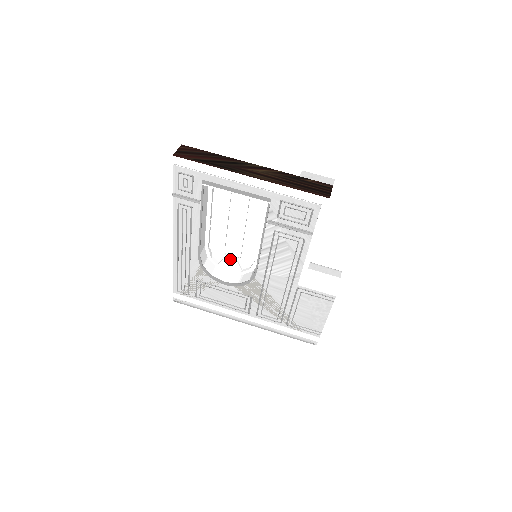
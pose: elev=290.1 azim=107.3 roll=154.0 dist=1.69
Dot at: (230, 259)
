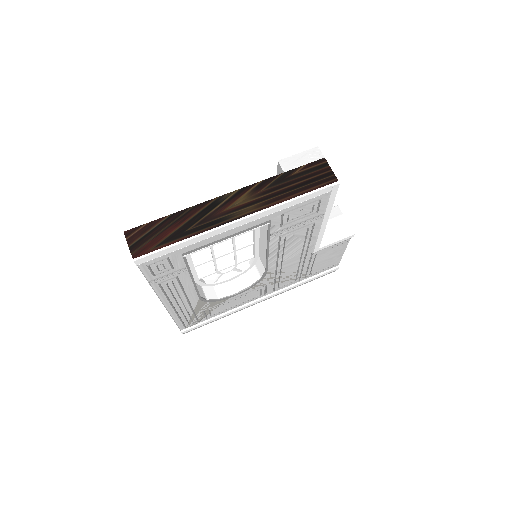
Dot at: (226, 272)
